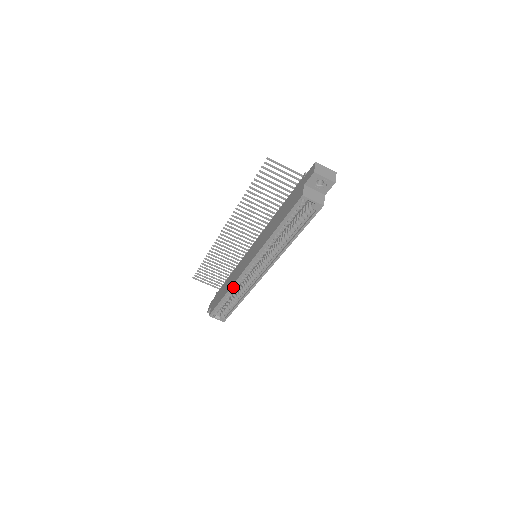
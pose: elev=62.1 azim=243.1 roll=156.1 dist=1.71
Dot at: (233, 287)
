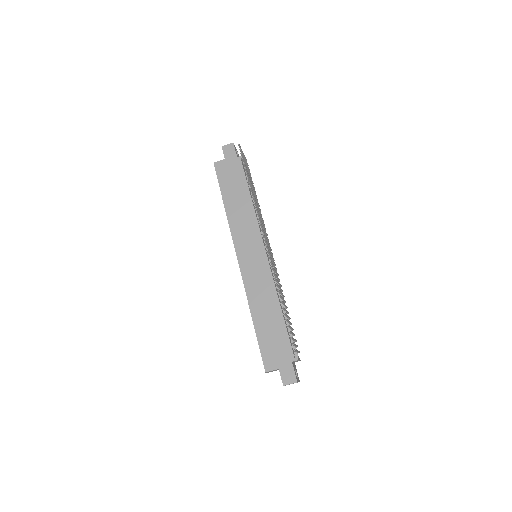
Dot at: (231, 220)
